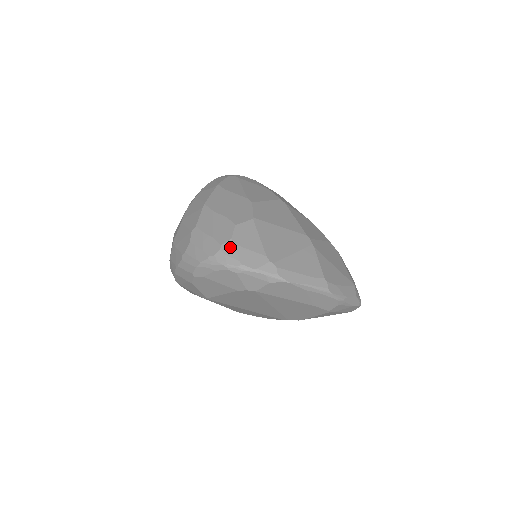
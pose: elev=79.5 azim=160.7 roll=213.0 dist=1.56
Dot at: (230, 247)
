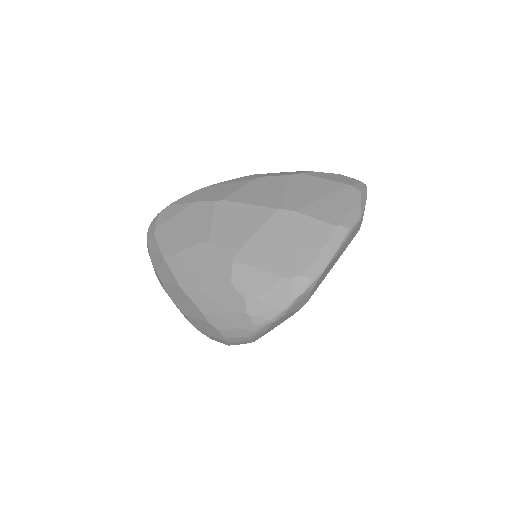
Dot at: (254, 306)
